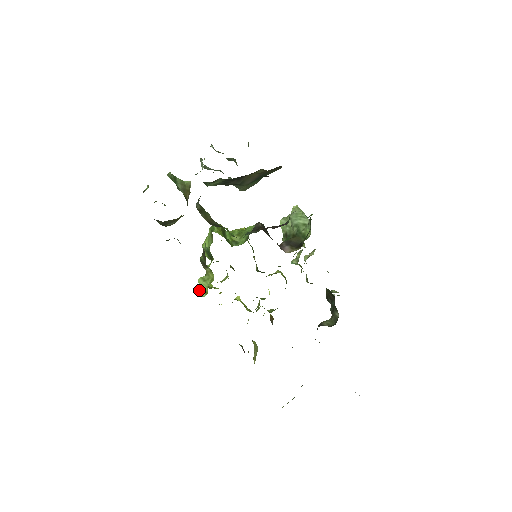
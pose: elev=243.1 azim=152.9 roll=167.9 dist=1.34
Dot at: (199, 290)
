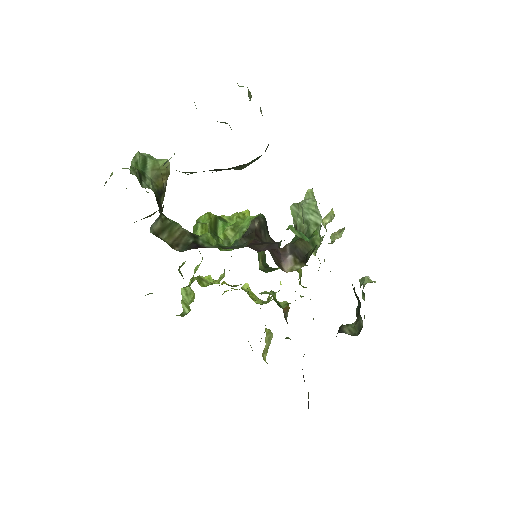
Dot at: (182, 303)
